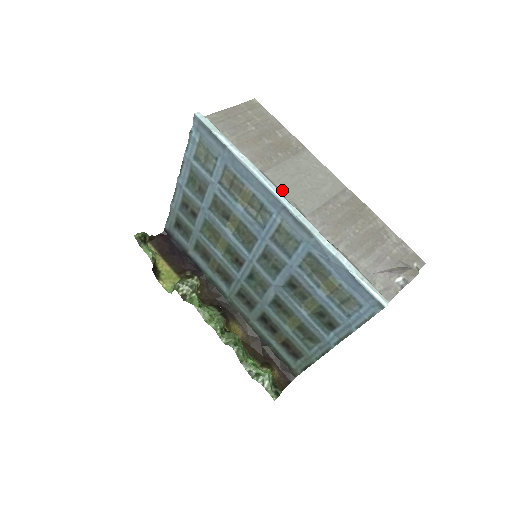
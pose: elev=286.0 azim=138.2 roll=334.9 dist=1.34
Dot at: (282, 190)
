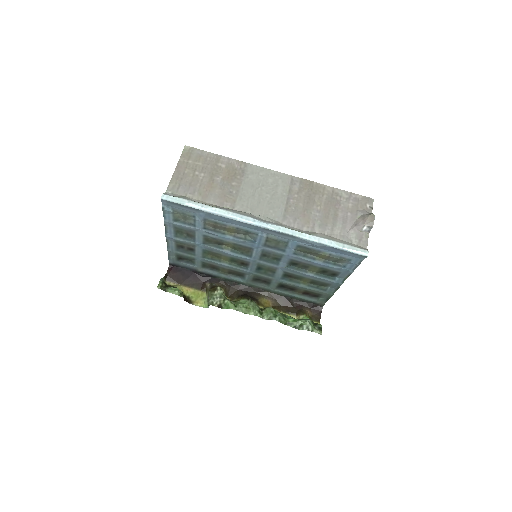
Dot at: (254, 214)
